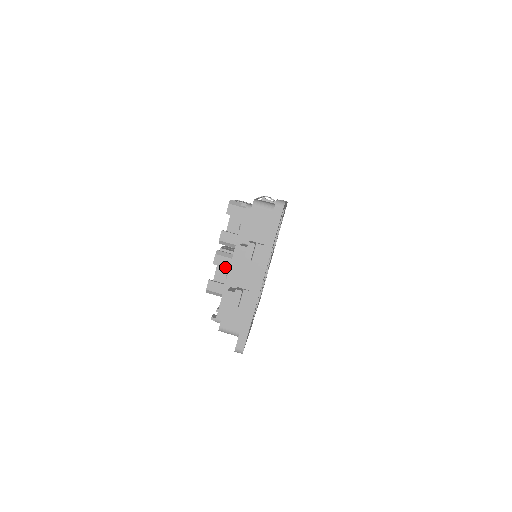
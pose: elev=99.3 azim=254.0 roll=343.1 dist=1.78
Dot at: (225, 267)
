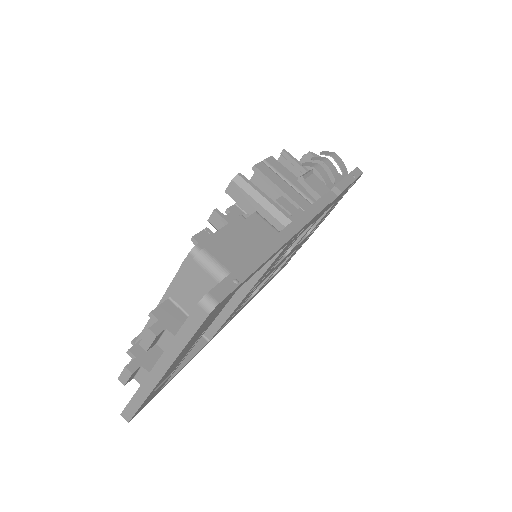
Dot at: occluded
